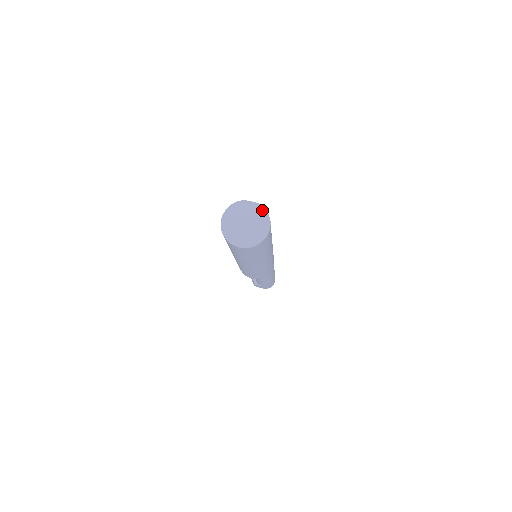
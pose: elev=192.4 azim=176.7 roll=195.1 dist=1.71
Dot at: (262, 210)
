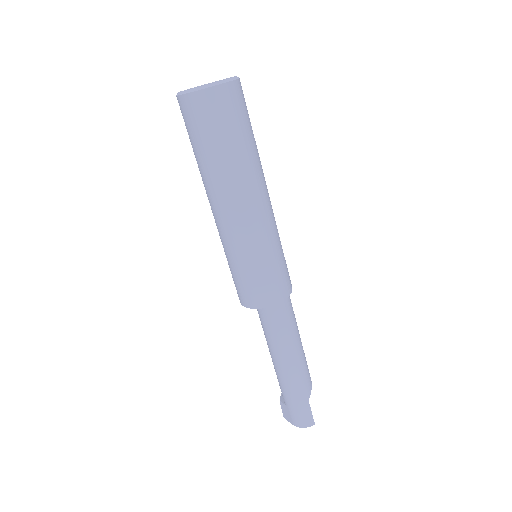
Dot at: occluded
